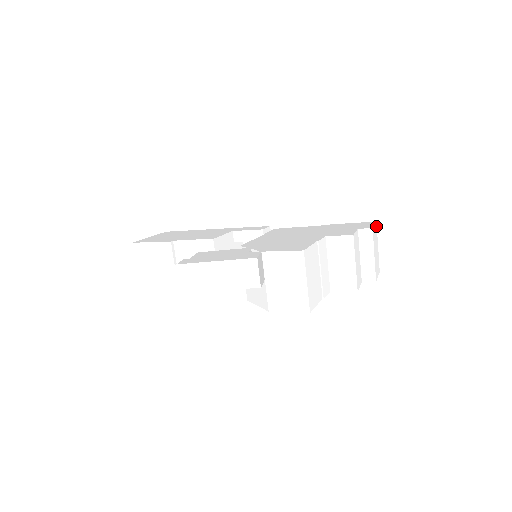
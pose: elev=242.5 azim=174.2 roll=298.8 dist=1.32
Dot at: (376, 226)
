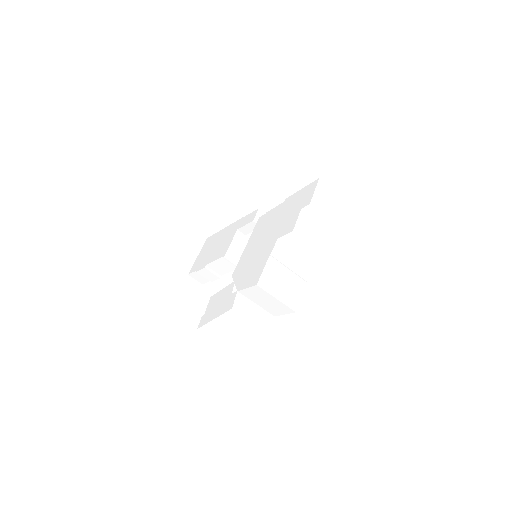
Dot at: (321, 183)
